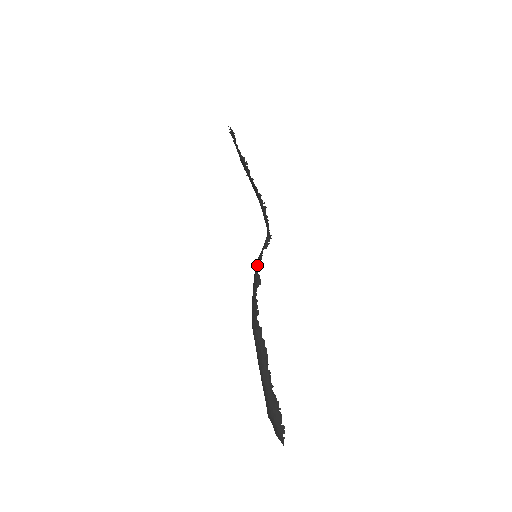
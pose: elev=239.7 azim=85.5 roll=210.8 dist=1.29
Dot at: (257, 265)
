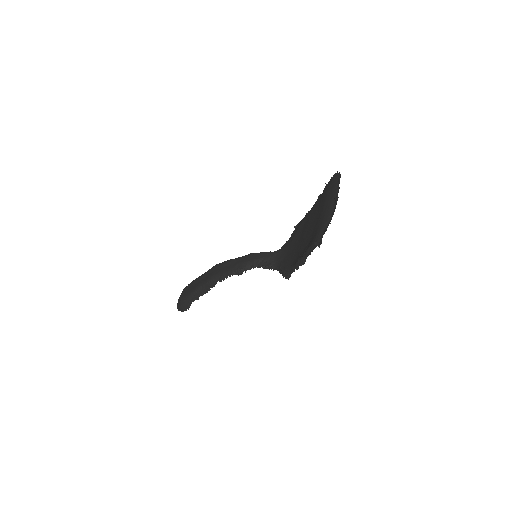
Dot at: (249, 264)
